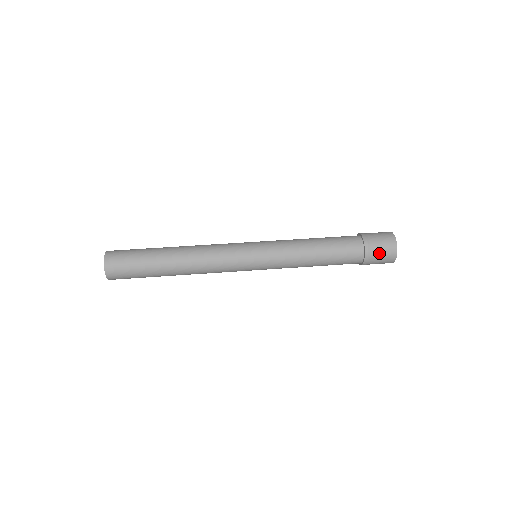
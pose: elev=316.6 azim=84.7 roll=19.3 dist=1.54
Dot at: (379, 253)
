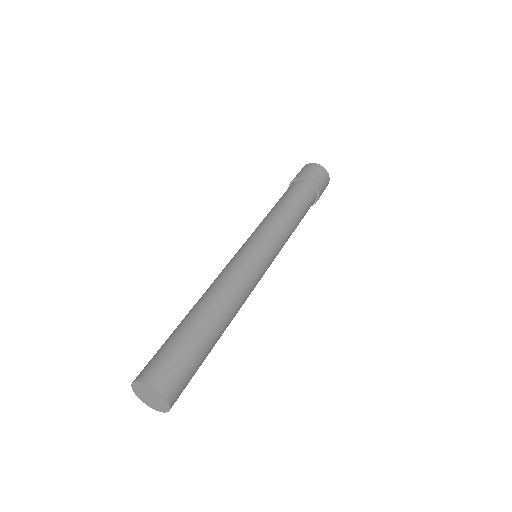
Dot at: occluded
